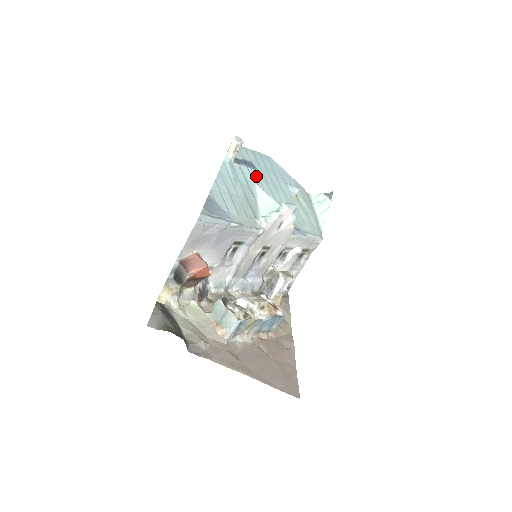
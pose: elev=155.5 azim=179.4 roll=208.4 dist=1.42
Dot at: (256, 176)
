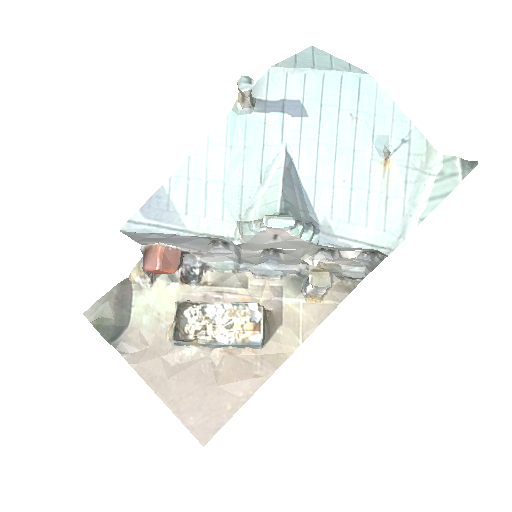
Dot at: (295, 132)
